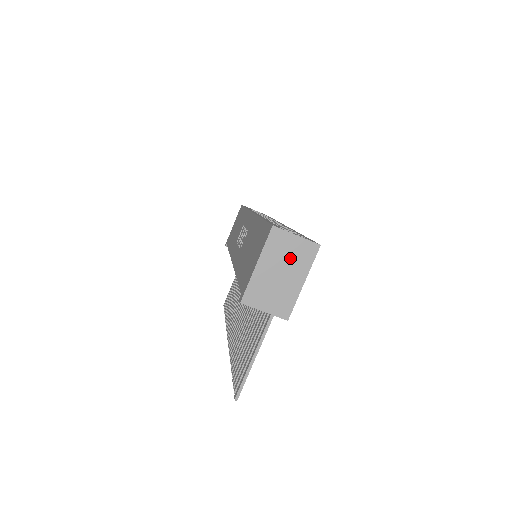
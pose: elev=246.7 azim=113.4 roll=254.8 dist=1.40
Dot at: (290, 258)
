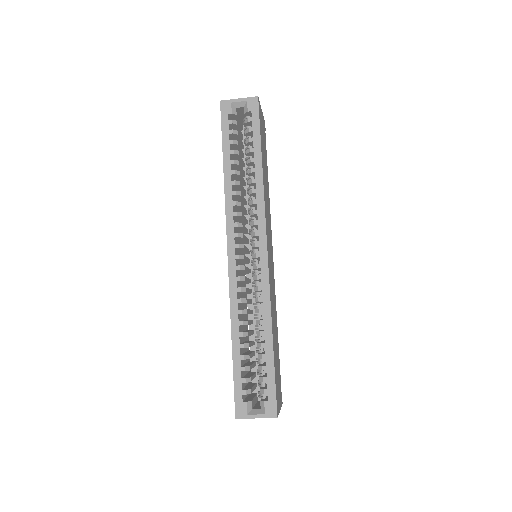
Dot at: occluded
